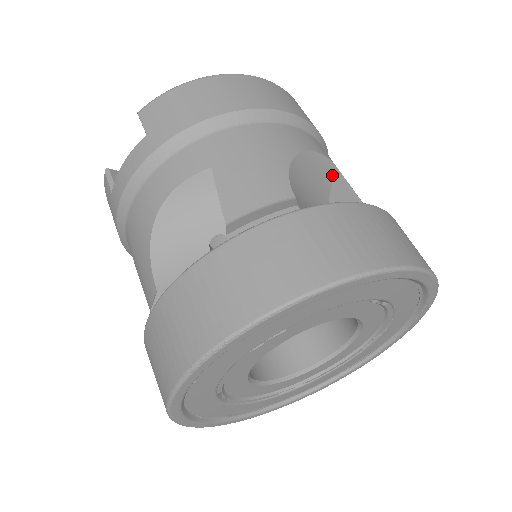
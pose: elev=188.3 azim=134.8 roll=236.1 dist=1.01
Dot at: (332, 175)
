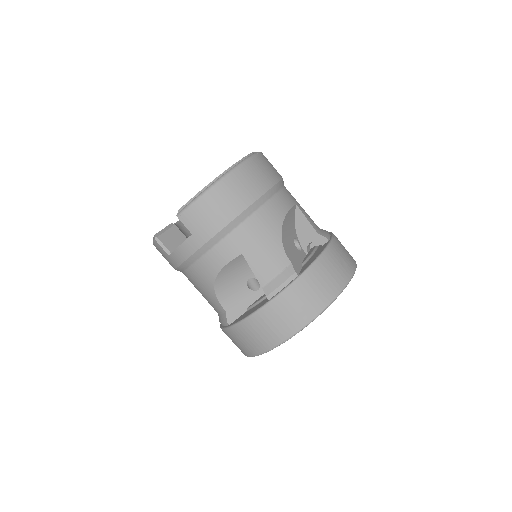
Dot at: (294, 211)
